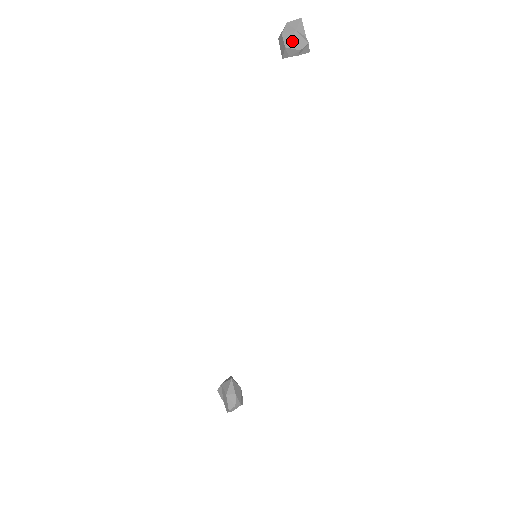
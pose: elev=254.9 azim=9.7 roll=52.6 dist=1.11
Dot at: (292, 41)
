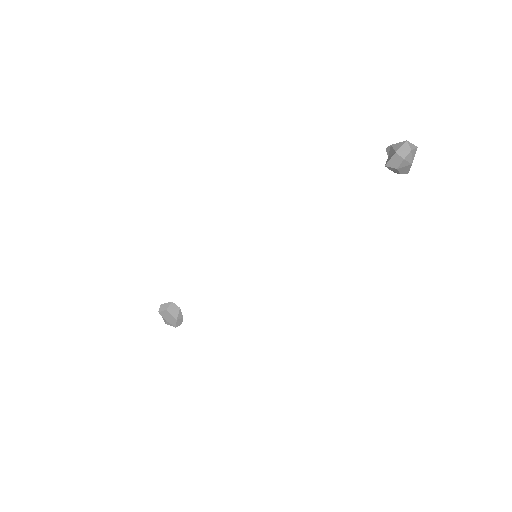
Dot at: (404, 168)
